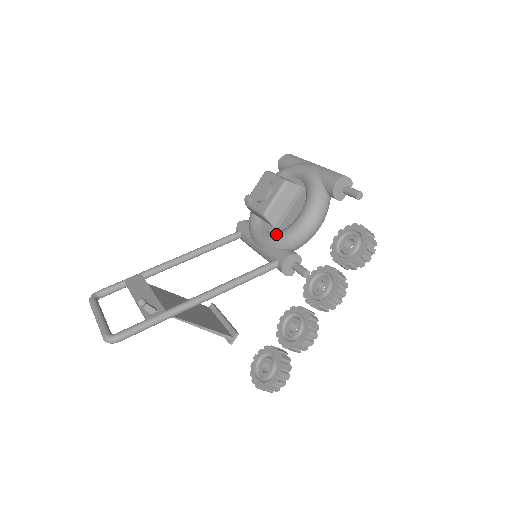
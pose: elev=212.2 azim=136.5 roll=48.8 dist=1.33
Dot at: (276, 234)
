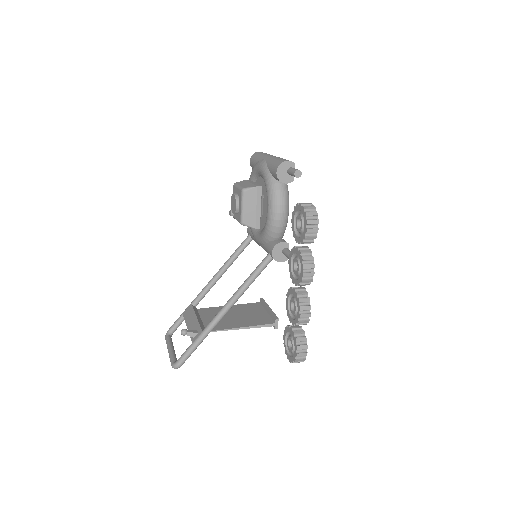
Dot at: (262, 232)
